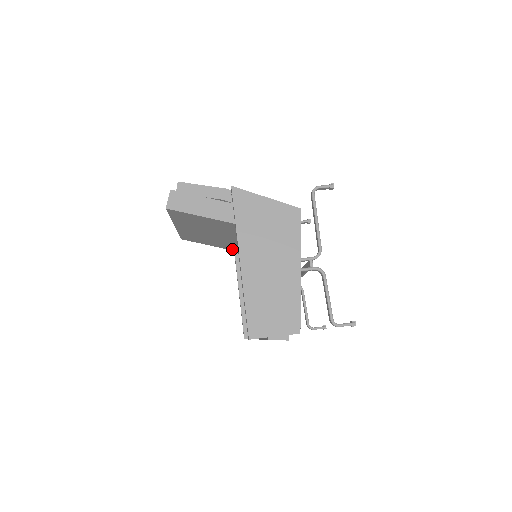
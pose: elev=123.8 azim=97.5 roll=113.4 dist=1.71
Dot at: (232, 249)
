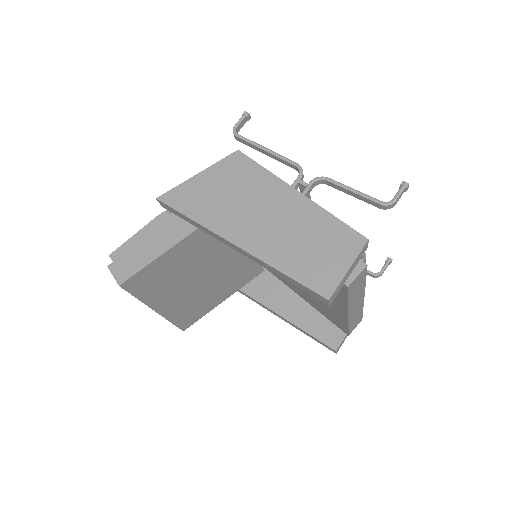
Dot at: (235, 289)
